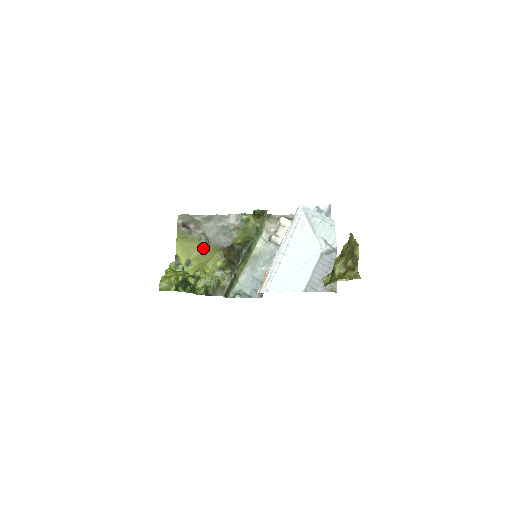
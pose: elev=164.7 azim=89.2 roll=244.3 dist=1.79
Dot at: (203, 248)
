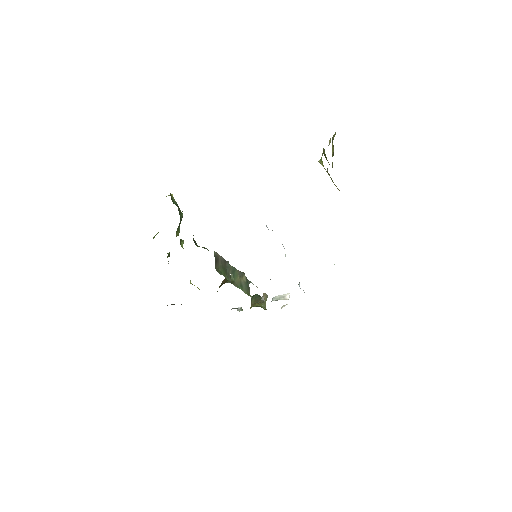
Dot at: occluded
